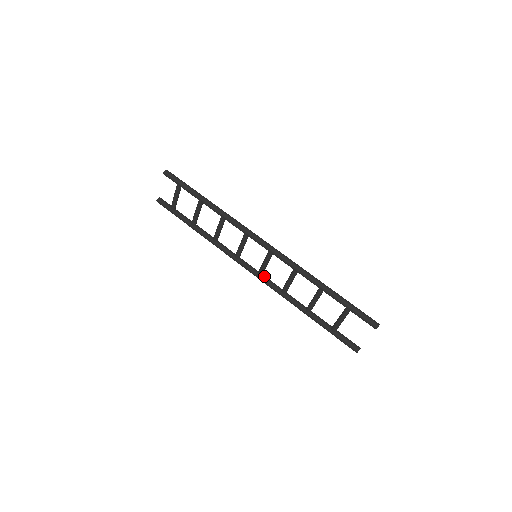
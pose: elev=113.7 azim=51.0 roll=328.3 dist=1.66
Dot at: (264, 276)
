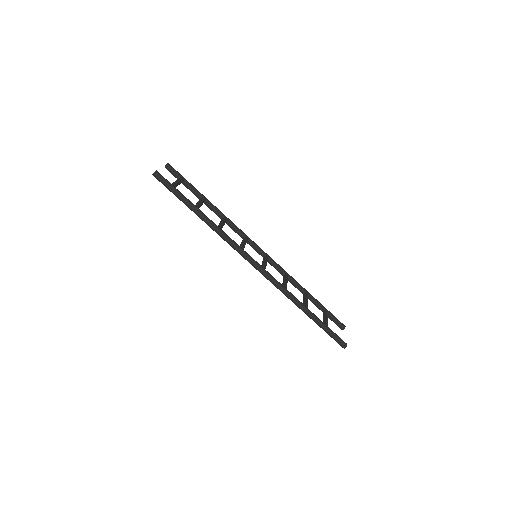
Dot at: (269, 261)
